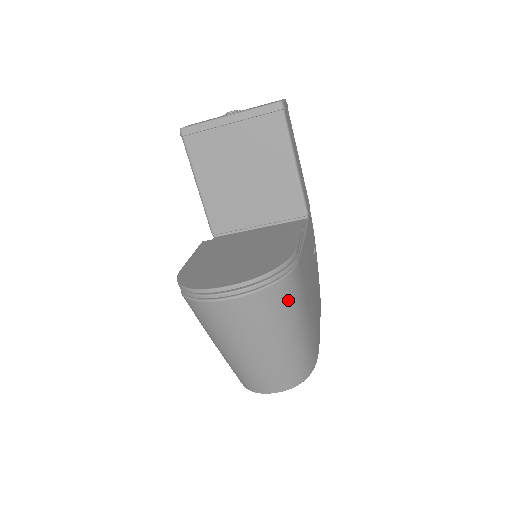
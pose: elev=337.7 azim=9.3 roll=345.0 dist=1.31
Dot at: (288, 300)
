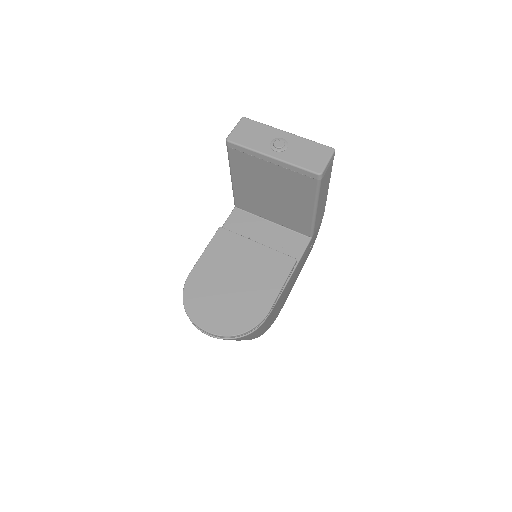
Dot at: (251, 335)
